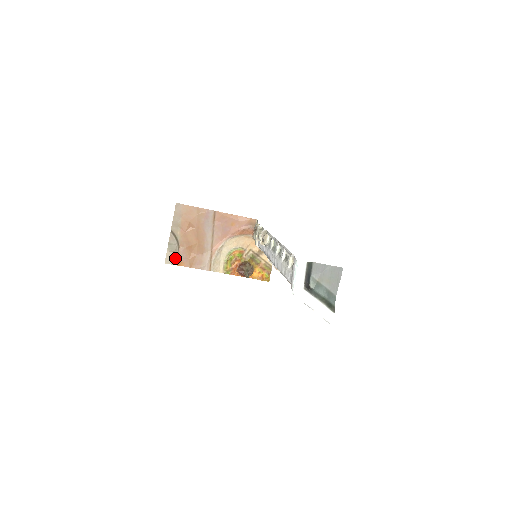
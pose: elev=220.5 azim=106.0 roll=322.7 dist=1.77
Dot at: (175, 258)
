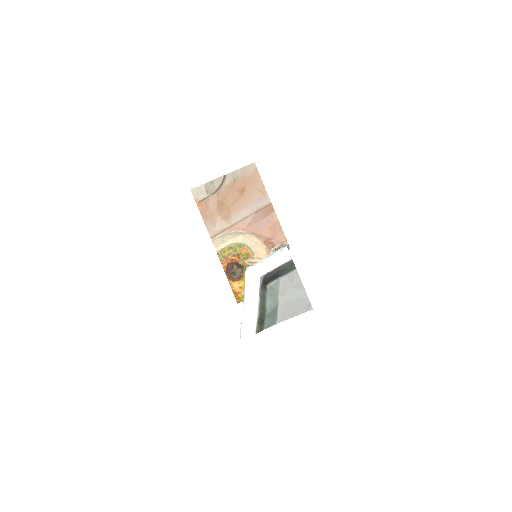
Dot at: (202, 196)
